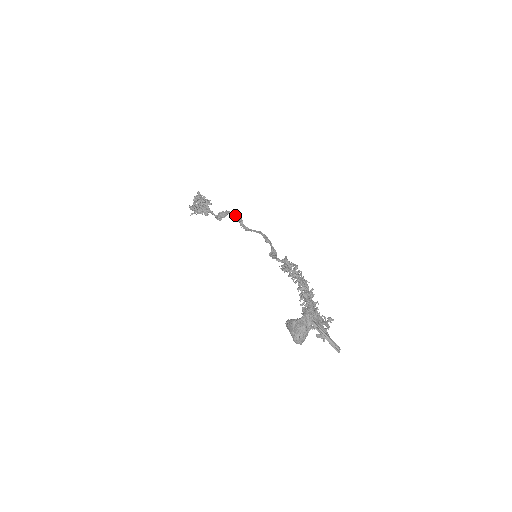
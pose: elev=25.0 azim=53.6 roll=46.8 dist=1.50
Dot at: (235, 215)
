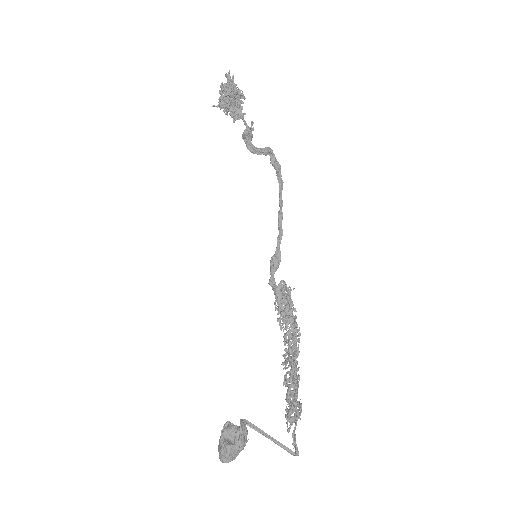
Dot at: (254, 151)
